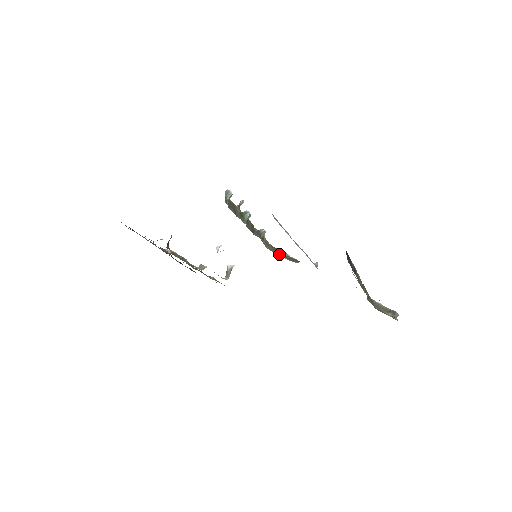
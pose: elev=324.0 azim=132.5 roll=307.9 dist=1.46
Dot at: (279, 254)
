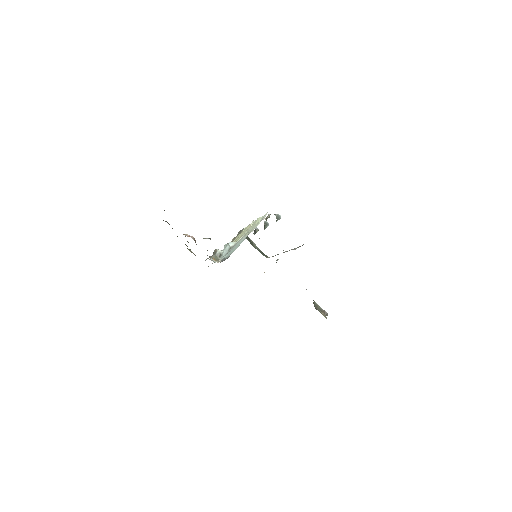
Dot at: (252, 245)
